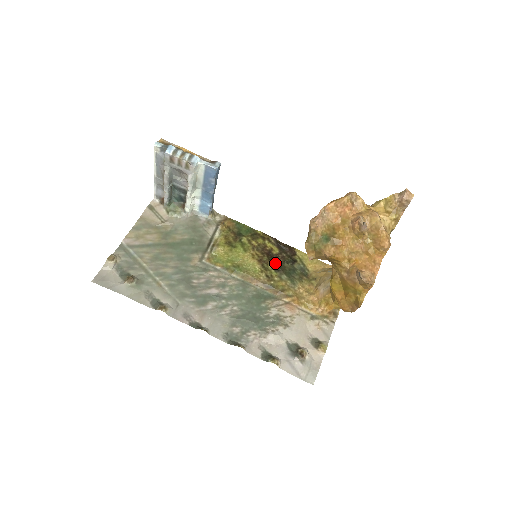
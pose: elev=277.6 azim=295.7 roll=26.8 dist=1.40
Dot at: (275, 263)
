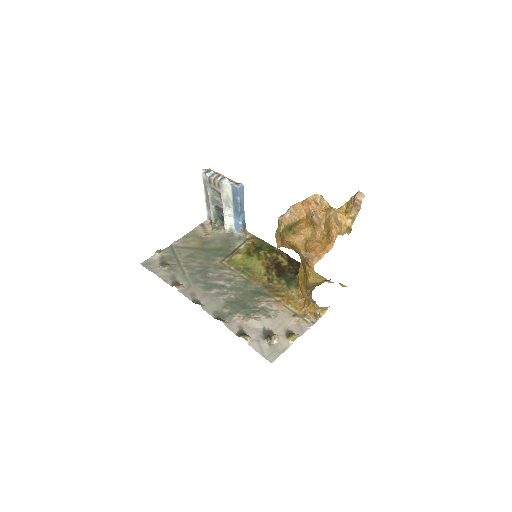
Dot at: (279, 271)
